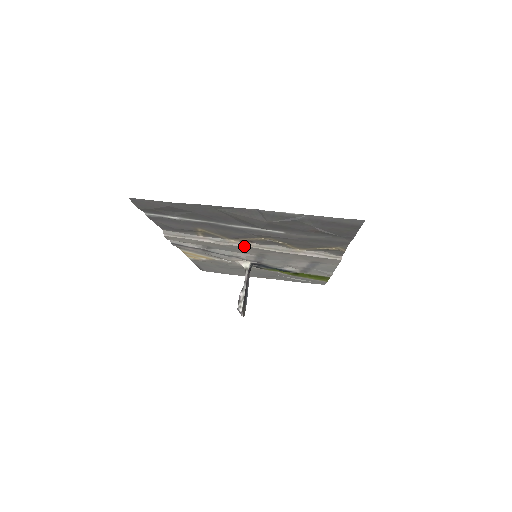
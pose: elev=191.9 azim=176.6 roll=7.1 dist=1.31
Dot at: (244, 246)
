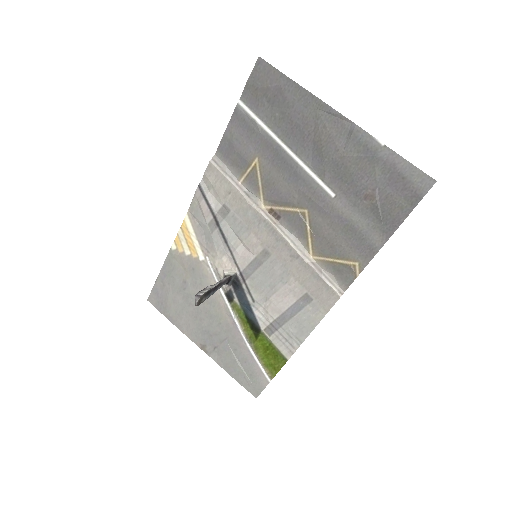
Dot at: (267, 219)
